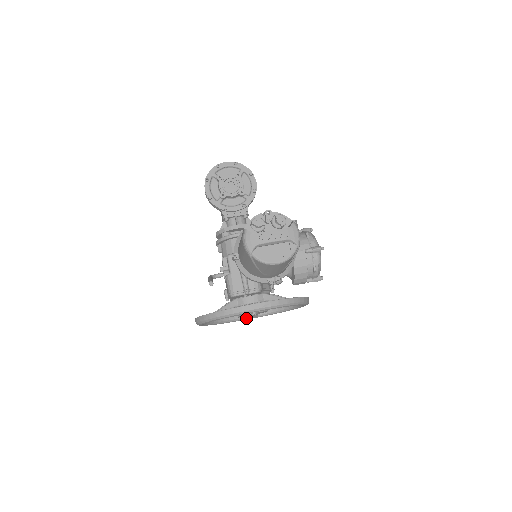
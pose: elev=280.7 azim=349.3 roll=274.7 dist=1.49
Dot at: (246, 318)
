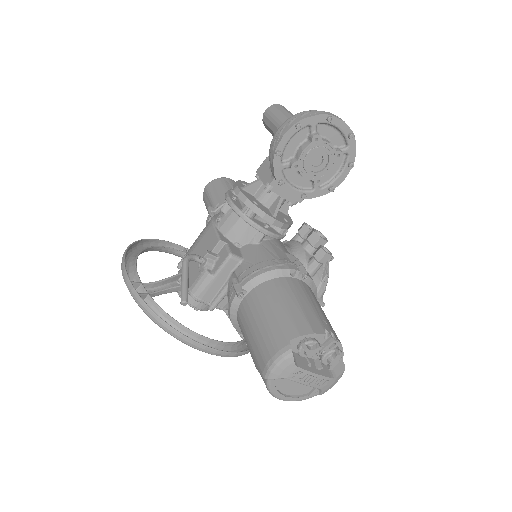
Dot at: (179, 256)
